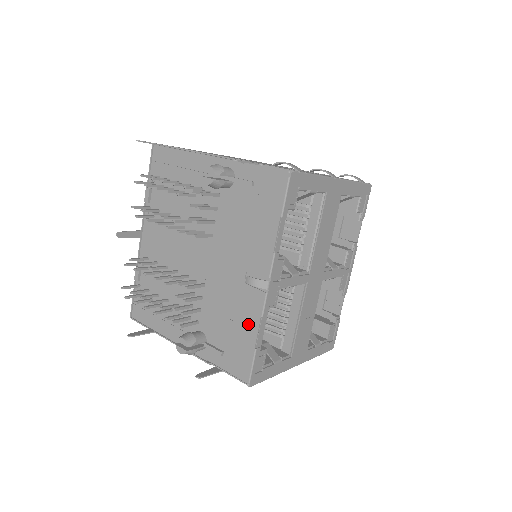
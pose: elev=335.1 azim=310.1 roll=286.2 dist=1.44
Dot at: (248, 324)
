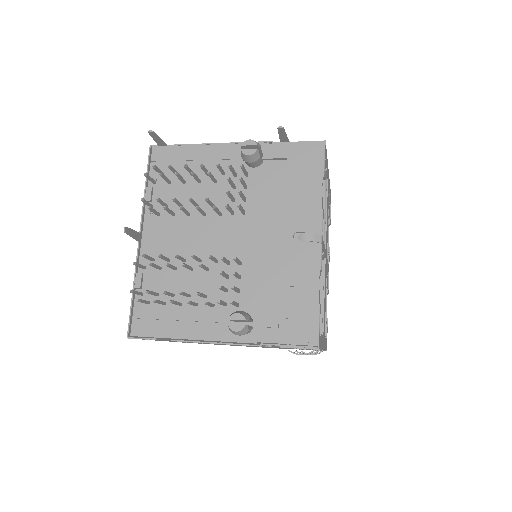
Dot at: (306, 283)
